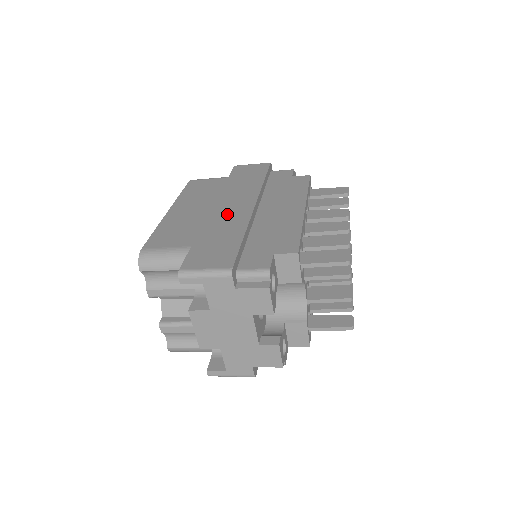
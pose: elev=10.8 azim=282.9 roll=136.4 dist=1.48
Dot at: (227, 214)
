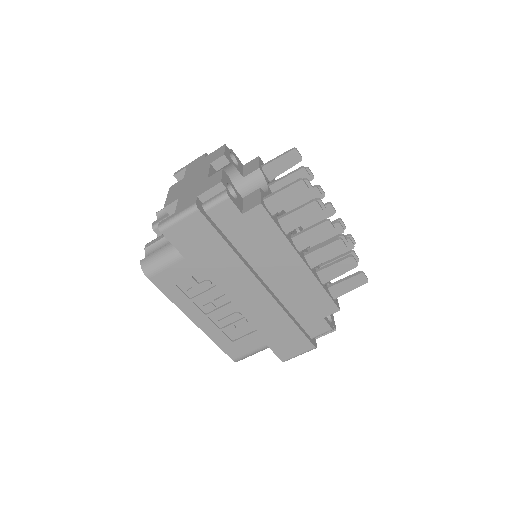
Dot at: occluded
